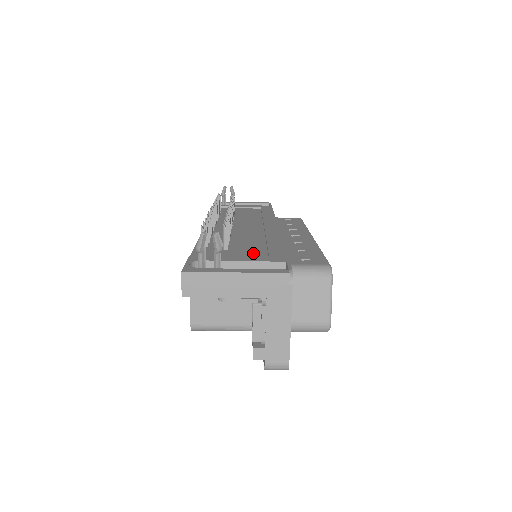
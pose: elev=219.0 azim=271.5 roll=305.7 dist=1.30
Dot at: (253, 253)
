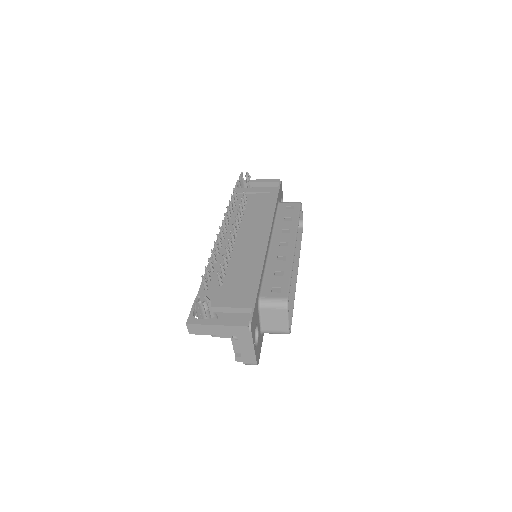
Dot at: (237, 291)
